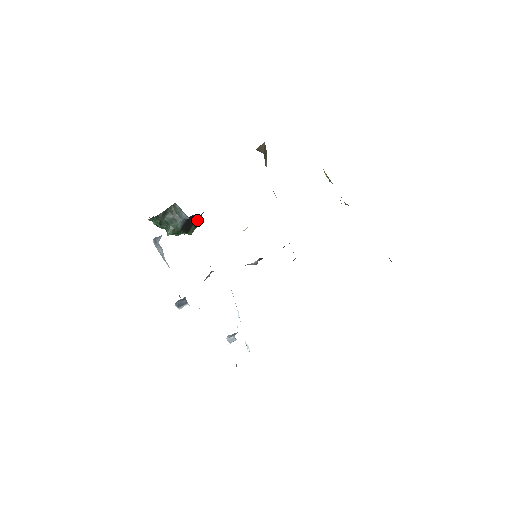
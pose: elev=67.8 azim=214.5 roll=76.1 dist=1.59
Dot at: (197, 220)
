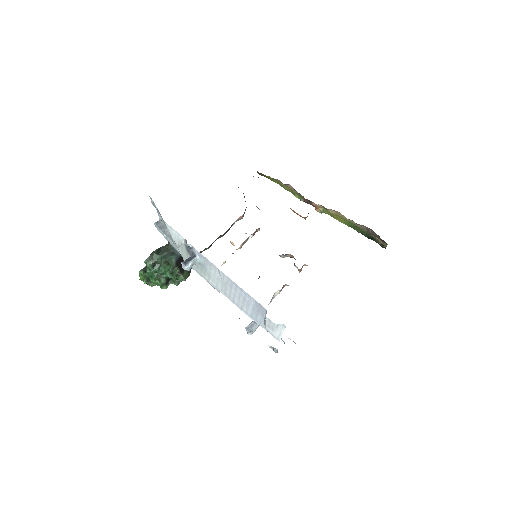
Dot at: occluded
